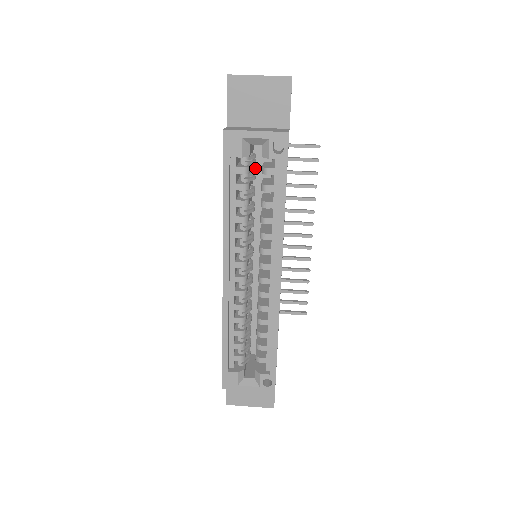
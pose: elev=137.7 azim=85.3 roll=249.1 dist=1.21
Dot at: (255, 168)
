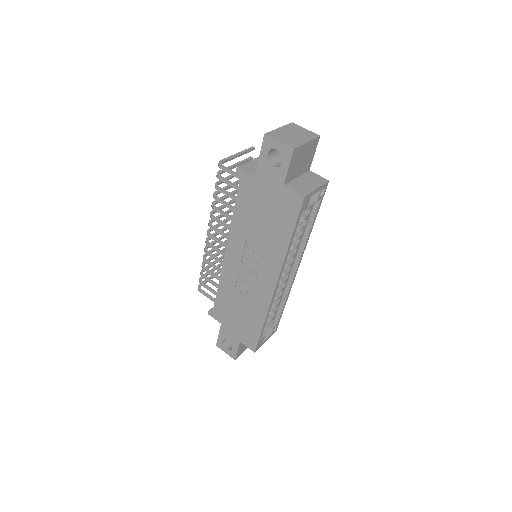
Dot at: occluded
